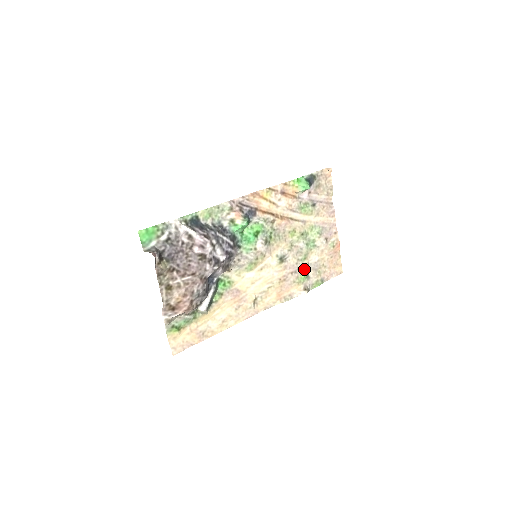
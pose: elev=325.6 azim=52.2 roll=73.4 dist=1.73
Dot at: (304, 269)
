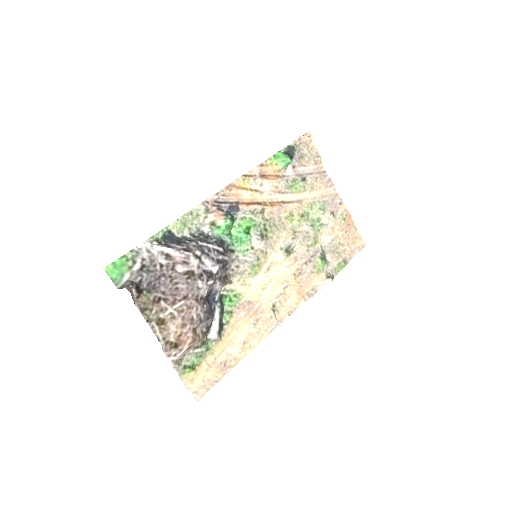
Dot at: (319, 254)
